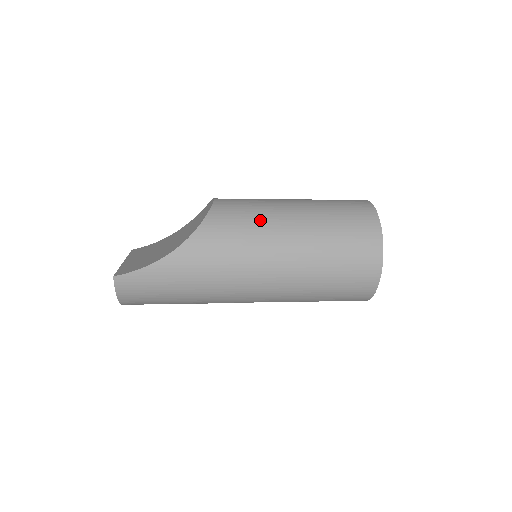
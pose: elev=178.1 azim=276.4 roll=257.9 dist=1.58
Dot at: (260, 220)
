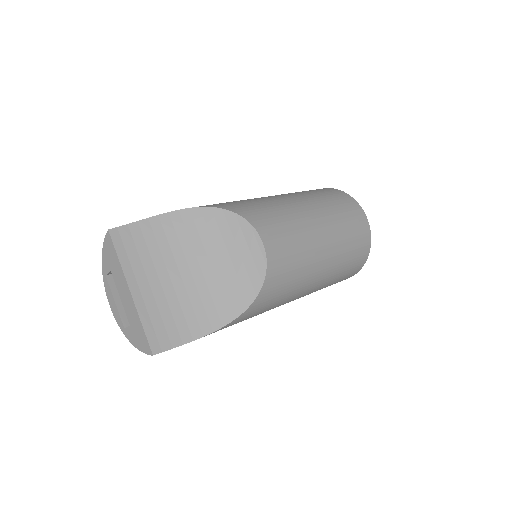
Dot at: (300, 279)
